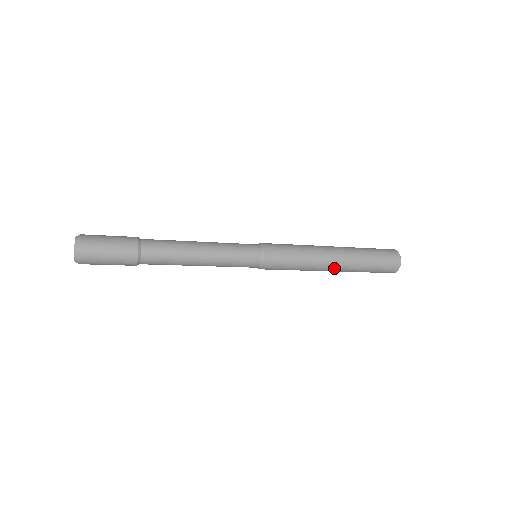
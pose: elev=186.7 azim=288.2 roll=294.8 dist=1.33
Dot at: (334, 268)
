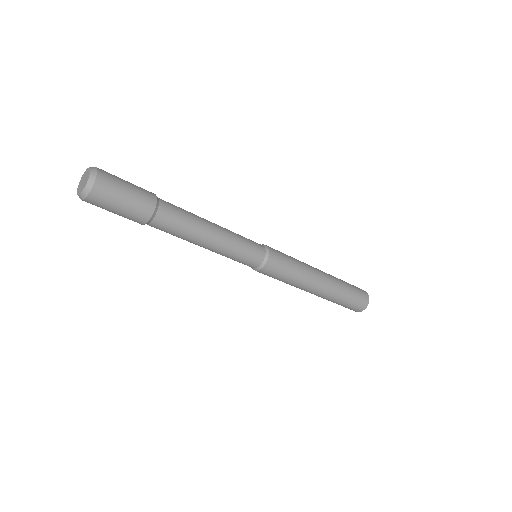
Dot at: (319, 290)
